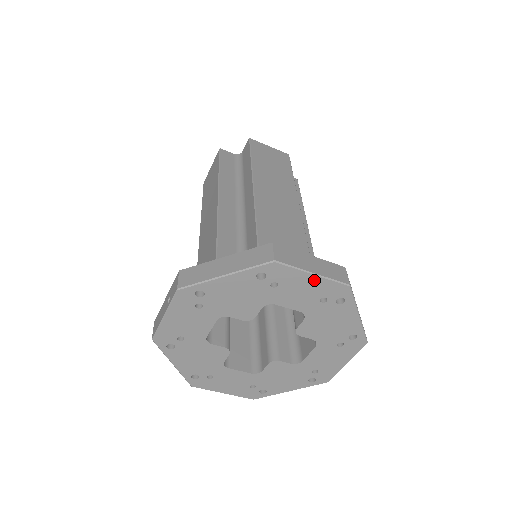
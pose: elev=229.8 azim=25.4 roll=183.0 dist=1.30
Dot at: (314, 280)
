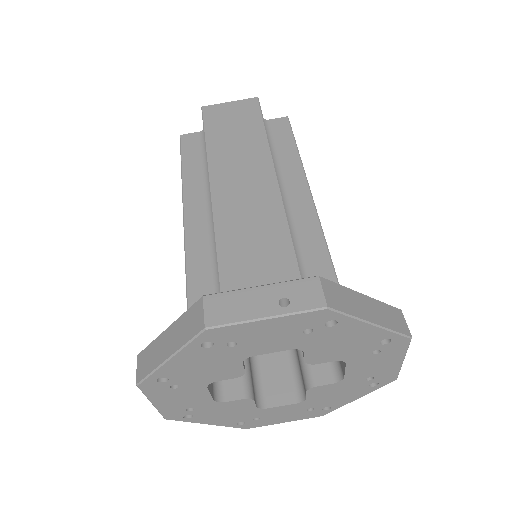
Dot at: (395, 364)
